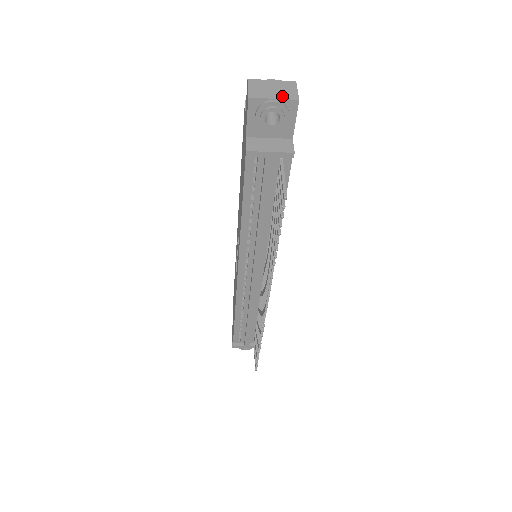
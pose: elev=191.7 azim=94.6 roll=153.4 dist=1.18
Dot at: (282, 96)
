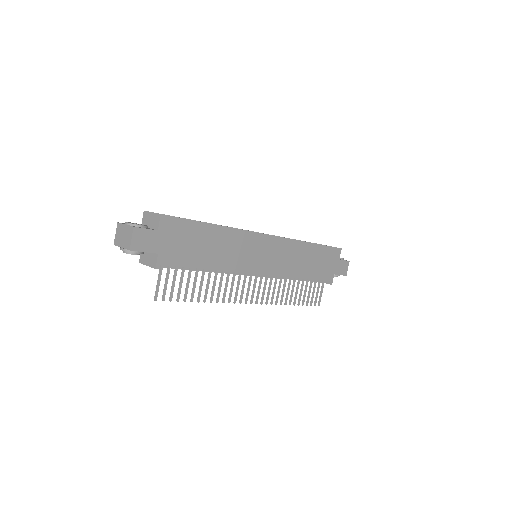
Dot at: (124, 245)
